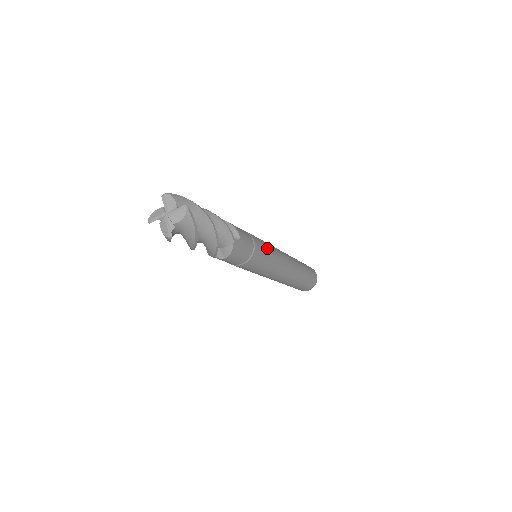
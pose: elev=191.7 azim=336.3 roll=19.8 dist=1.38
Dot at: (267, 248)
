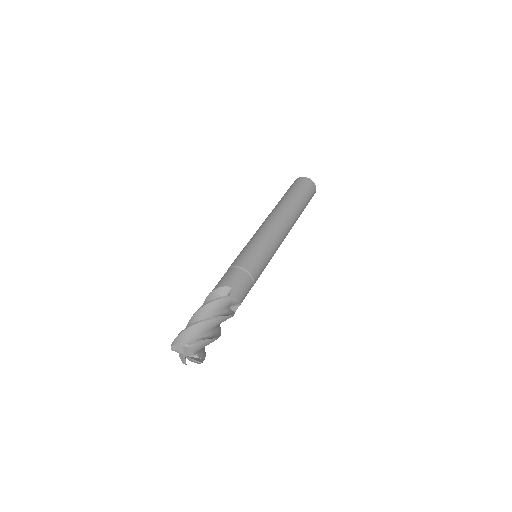
Dot at: occluded
